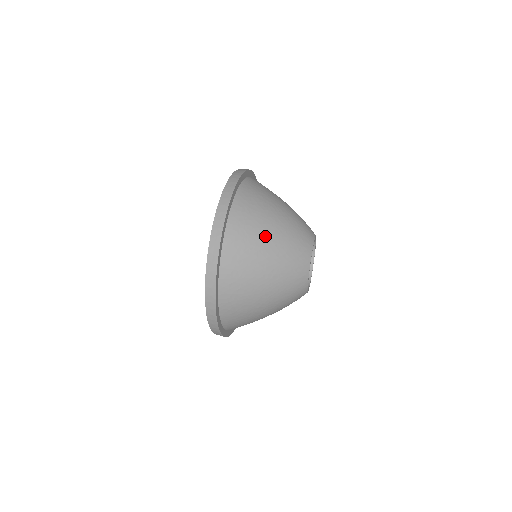
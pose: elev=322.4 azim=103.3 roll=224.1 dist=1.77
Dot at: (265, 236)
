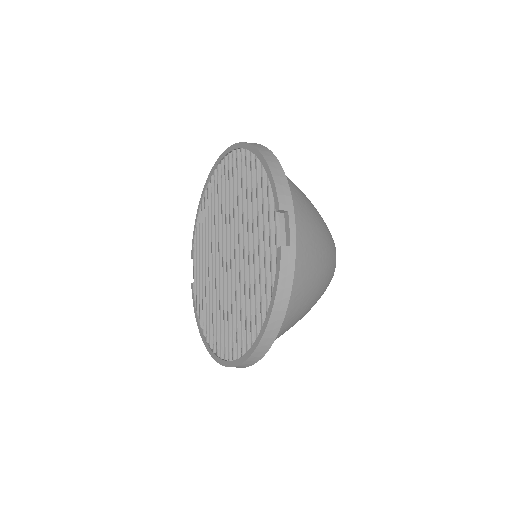
Dot at: occluded
